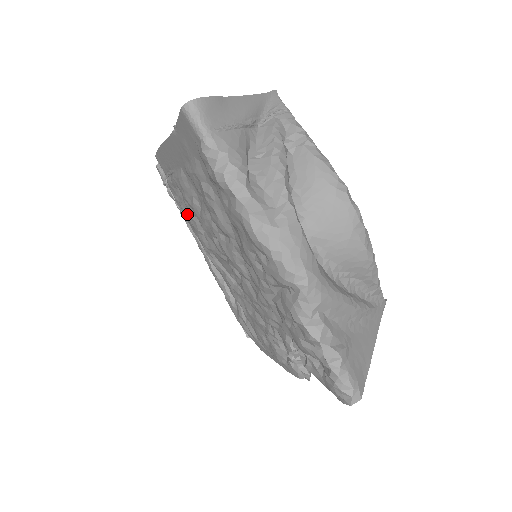
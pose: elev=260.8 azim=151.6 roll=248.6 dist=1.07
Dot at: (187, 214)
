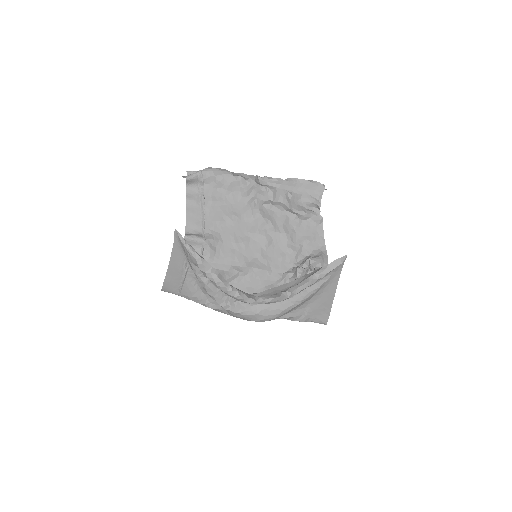
Dot at: (221, 200)
